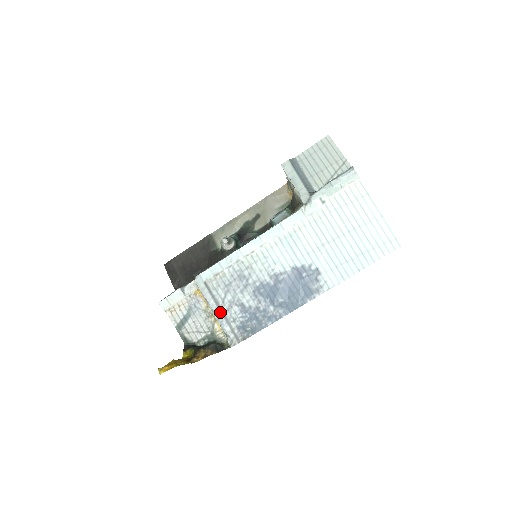
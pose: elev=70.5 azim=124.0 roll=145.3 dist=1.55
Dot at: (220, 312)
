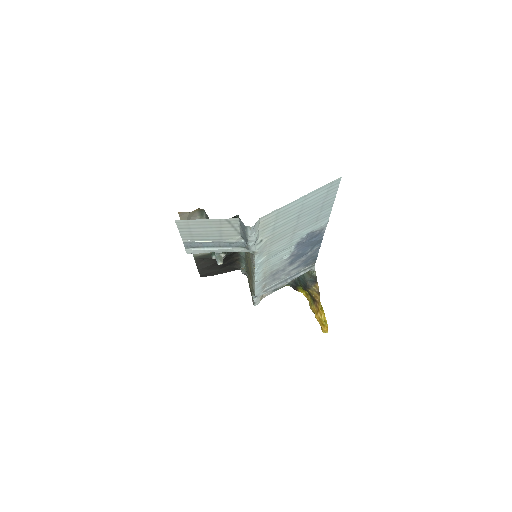
Dot at: (289, 280)
